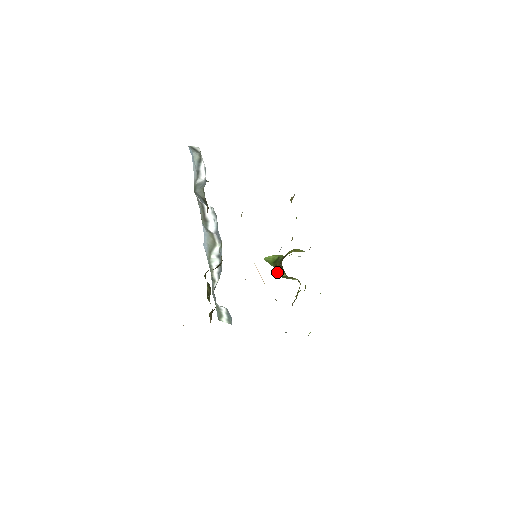
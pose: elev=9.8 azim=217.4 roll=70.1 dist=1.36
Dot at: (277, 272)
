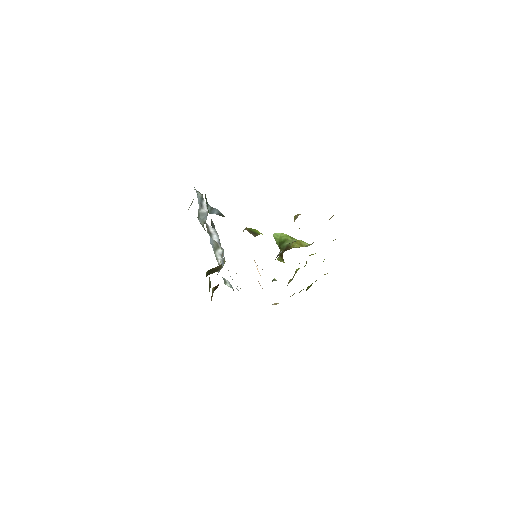
Dot at: (278, 258)
